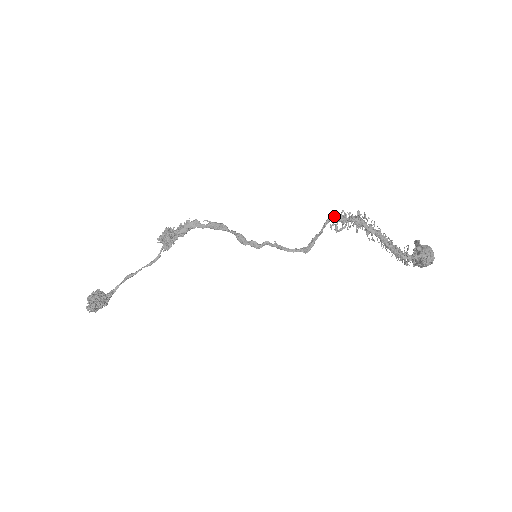
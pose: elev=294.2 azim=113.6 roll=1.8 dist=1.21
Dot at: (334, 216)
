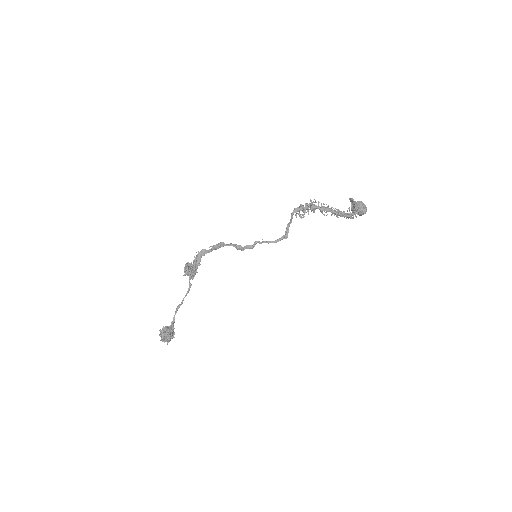
Dot at: (296, 209)
